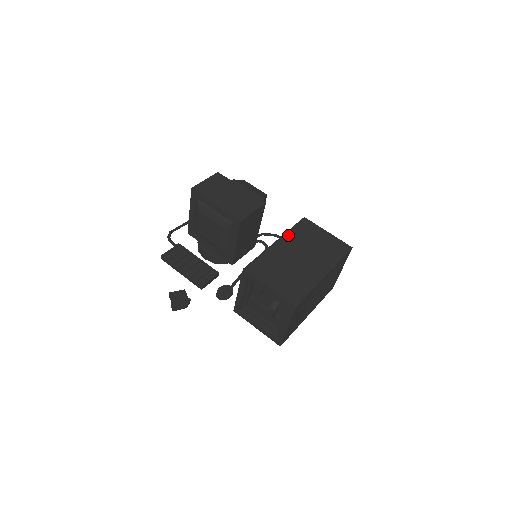
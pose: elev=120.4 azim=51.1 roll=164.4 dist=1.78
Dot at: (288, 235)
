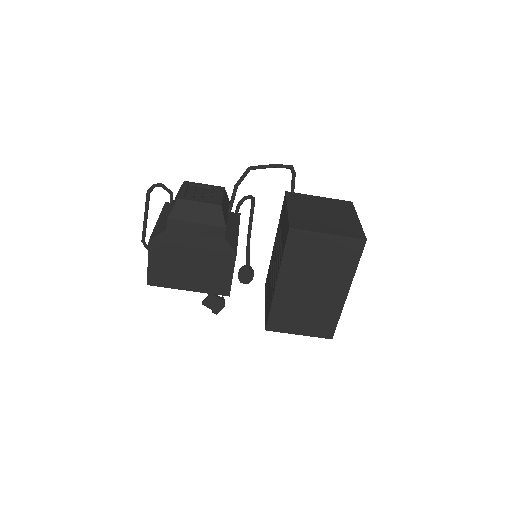
Dot at: (285, 268)
